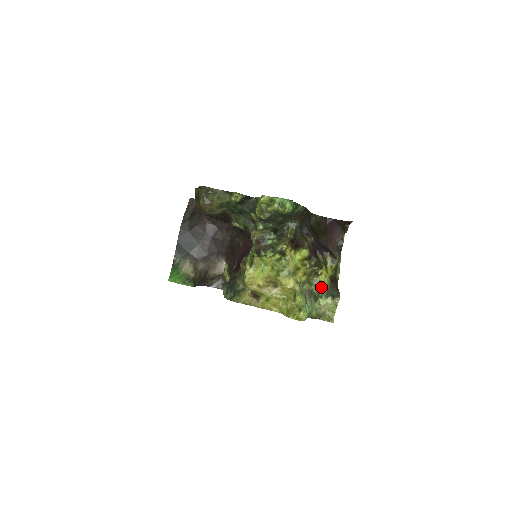
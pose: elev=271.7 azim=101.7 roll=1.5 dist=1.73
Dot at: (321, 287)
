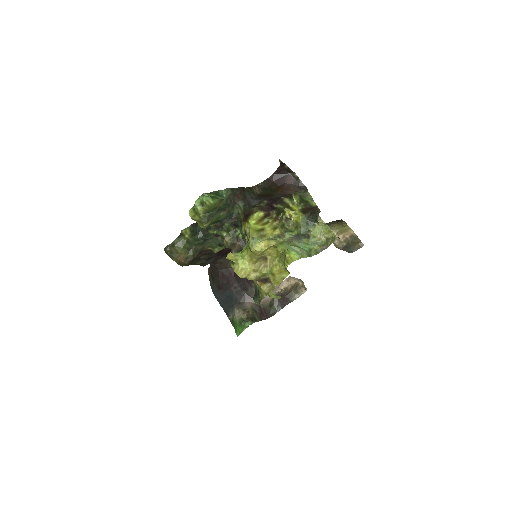
Dot at: (301, 225)
